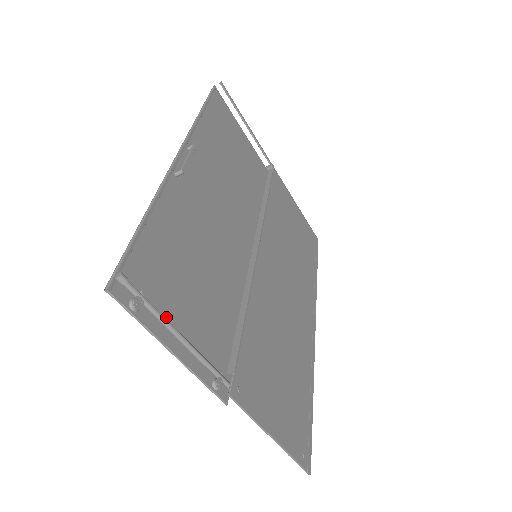
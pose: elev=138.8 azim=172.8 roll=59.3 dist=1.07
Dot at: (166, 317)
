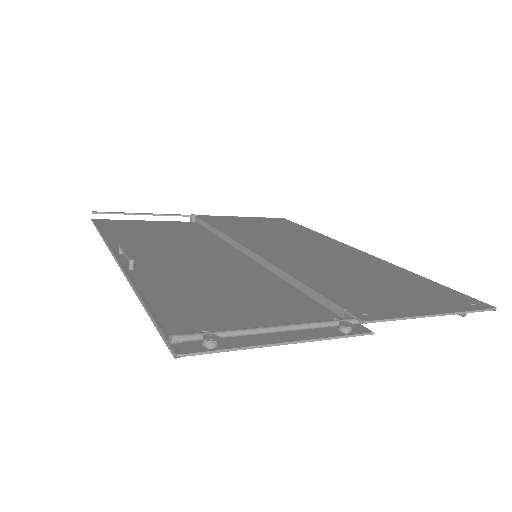
Dot at: occluded
